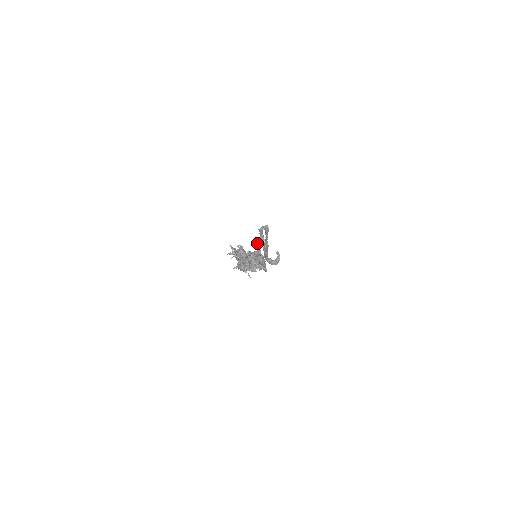
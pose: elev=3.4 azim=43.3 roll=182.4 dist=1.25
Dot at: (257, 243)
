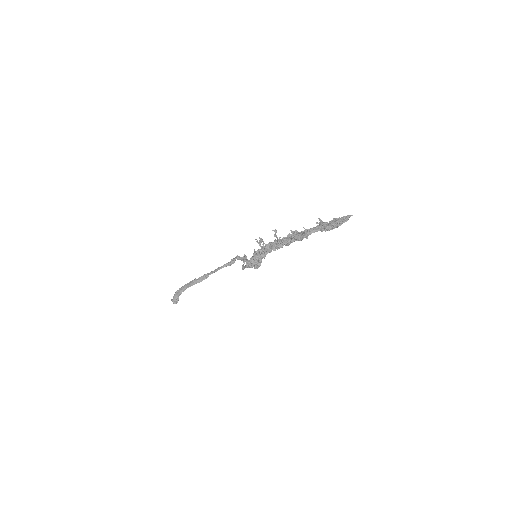
Dot at: (245, 256)
